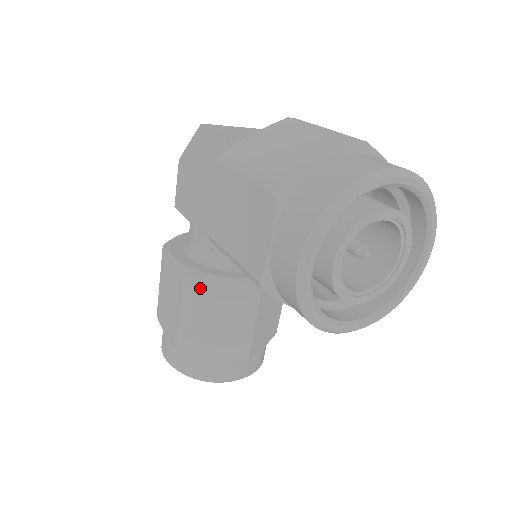
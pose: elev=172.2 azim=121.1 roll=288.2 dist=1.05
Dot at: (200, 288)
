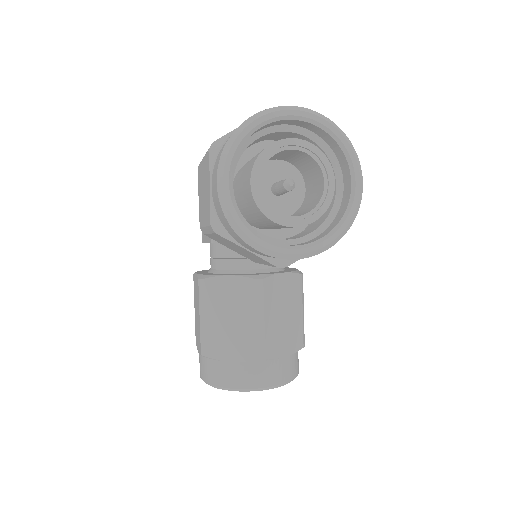
Dot at: (211, 289)
